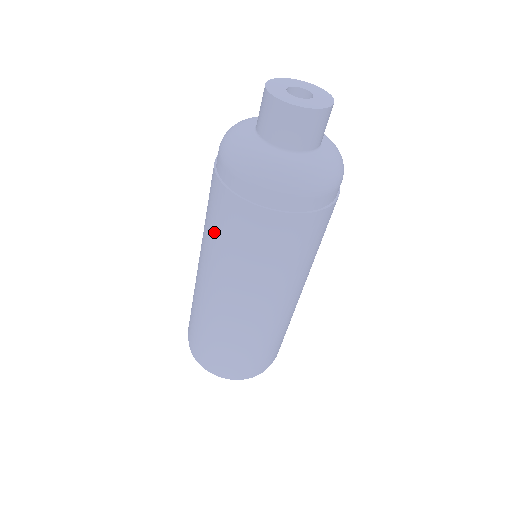
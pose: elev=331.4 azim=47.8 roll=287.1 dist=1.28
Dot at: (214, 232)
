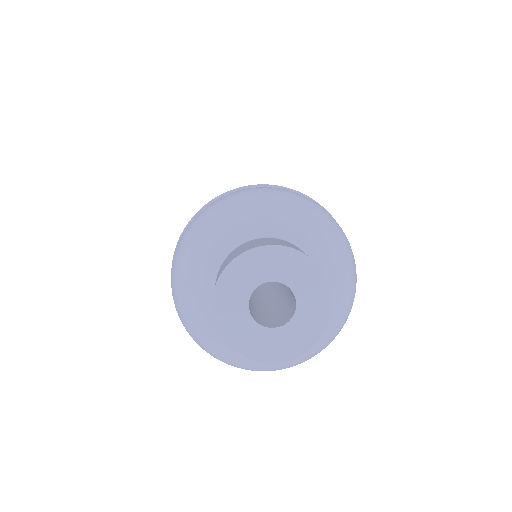
Dot at: occluded
